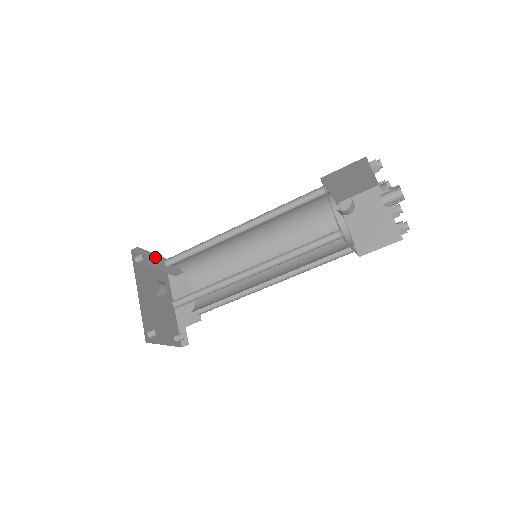
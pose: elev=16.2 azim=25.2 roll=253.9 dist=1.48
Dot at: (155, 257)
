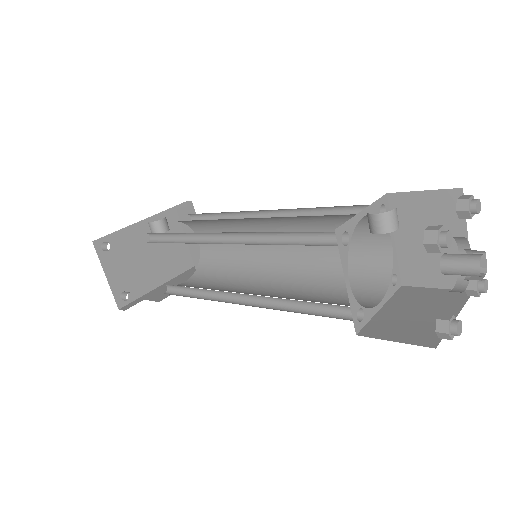
Dot at: (190, 208)
